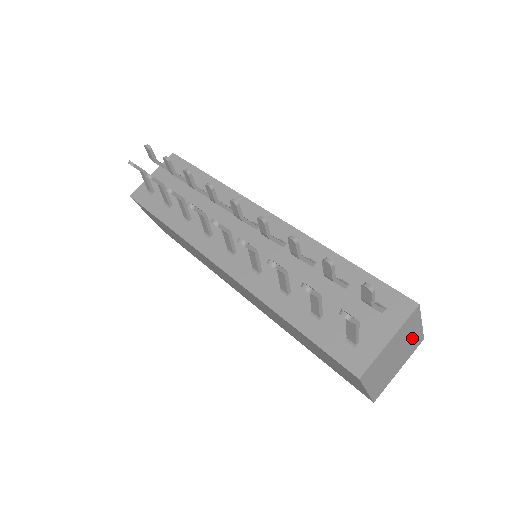
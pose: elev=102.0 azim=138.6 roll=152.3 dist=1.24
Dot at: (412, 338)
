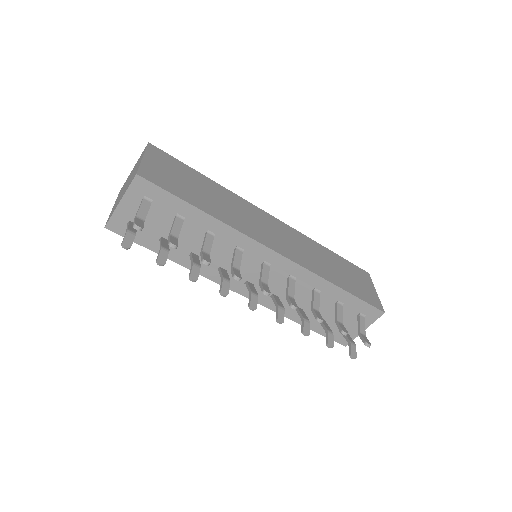
Dot at: occluded
